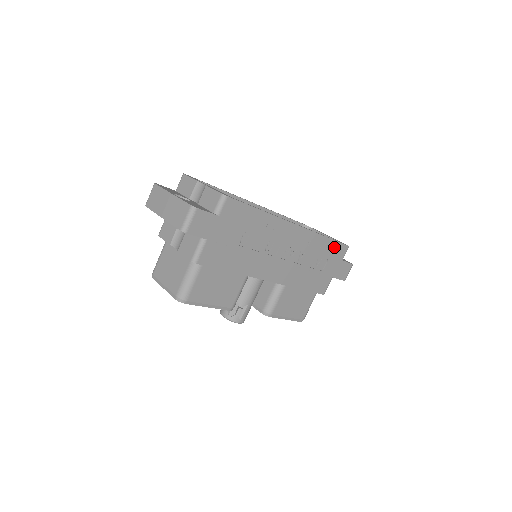
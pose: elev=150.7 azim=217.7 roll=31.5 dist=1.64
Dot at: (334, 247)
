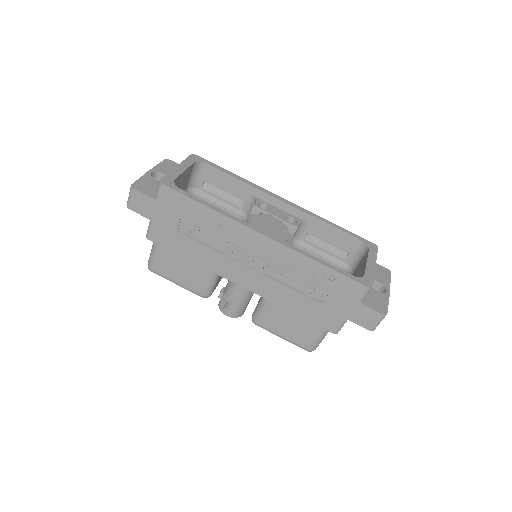
Dot at: (337, 280)
